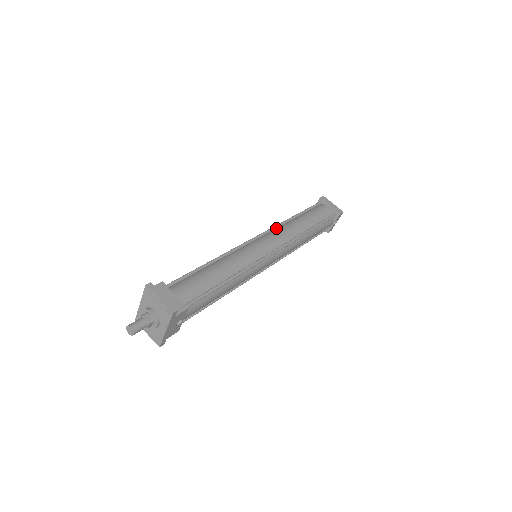
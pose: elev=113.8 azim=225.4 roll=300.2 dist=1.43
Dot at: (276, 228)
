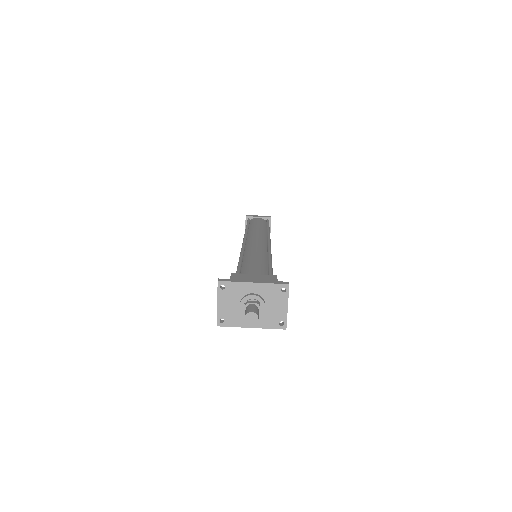
Dot at: occluded
